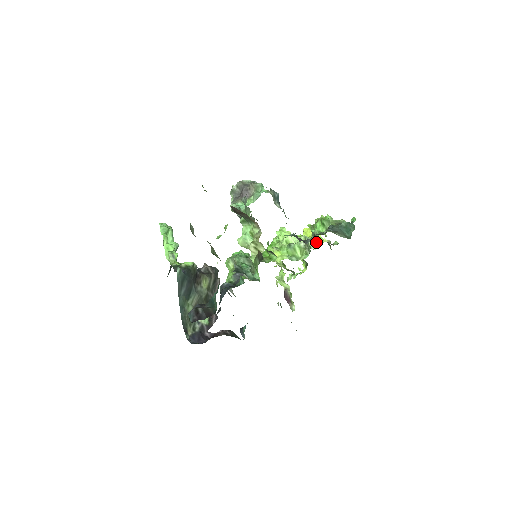
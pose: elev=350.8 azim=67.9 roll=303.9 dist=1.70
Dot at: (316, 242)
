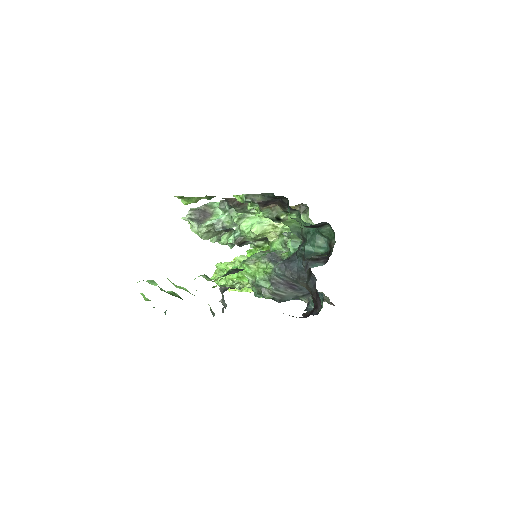
Dot at: occluded
